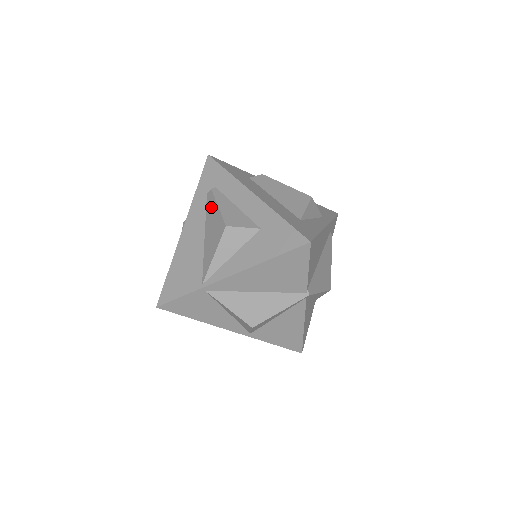
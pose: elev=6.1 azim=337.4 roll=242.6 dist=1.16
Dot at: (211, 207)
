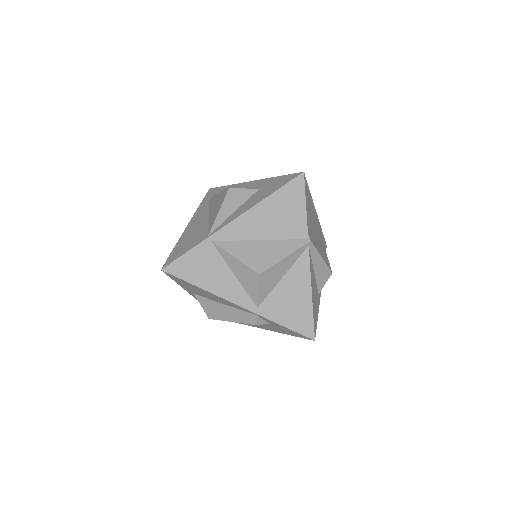
Dot at: (214, 200)
